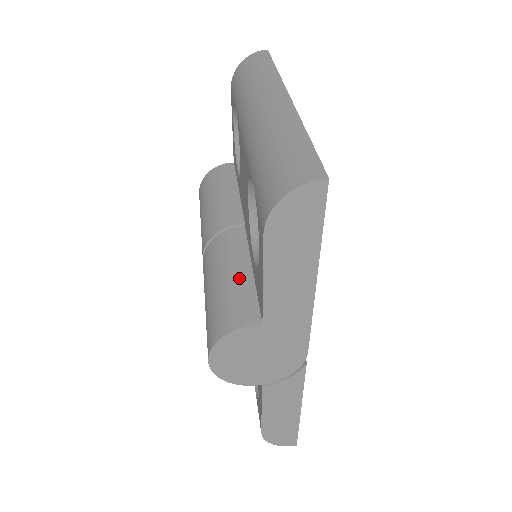
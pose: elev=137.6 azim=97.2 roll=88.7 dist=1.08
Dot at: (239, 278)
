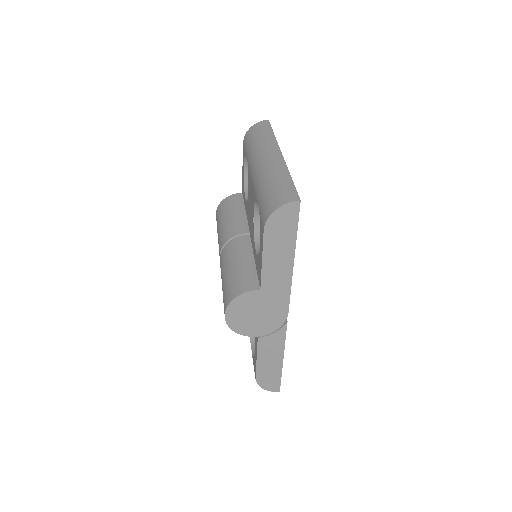
Dot at: (246, 265)
